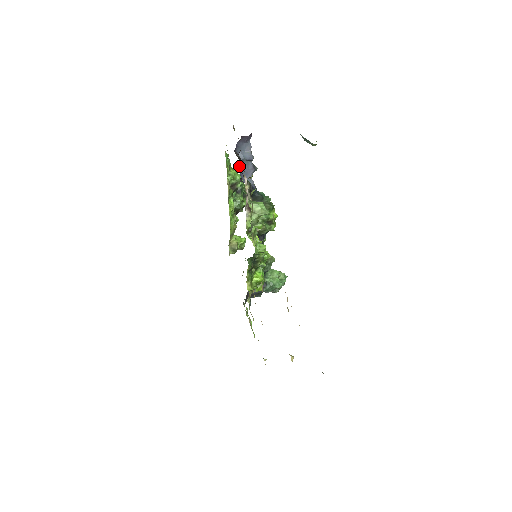
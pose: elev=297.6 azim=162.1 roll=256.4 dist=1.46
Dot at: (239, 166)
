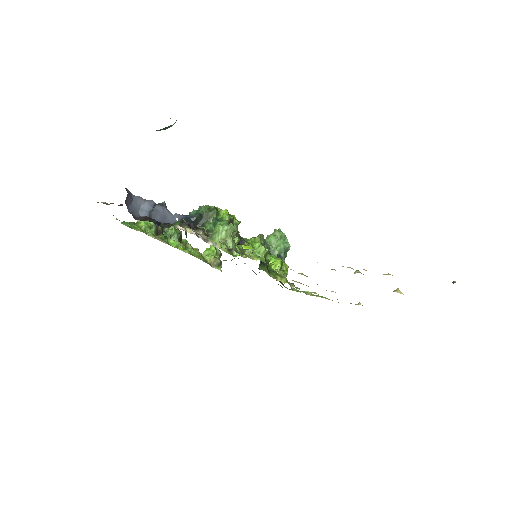
Dot at: (158, 225)
